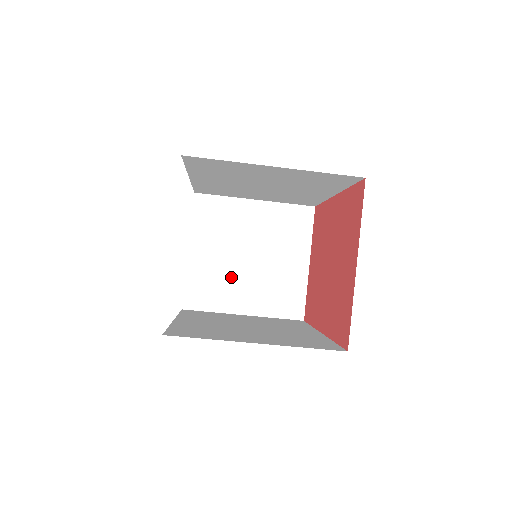
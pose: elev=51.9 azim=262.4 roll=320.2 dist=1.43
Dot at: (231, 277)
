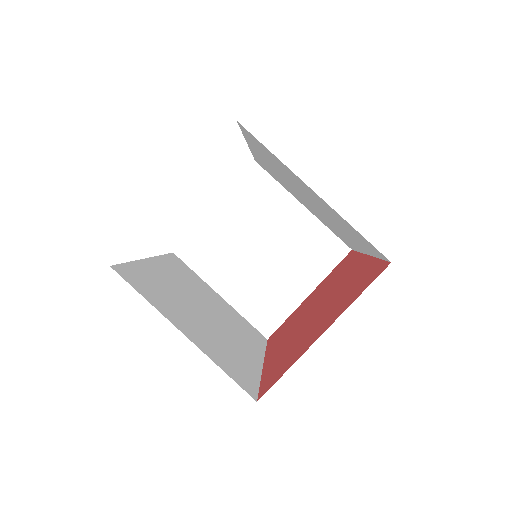
Dot at: (233, 256)
